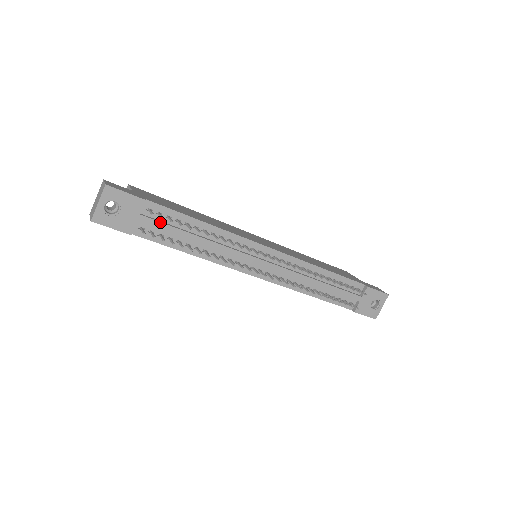
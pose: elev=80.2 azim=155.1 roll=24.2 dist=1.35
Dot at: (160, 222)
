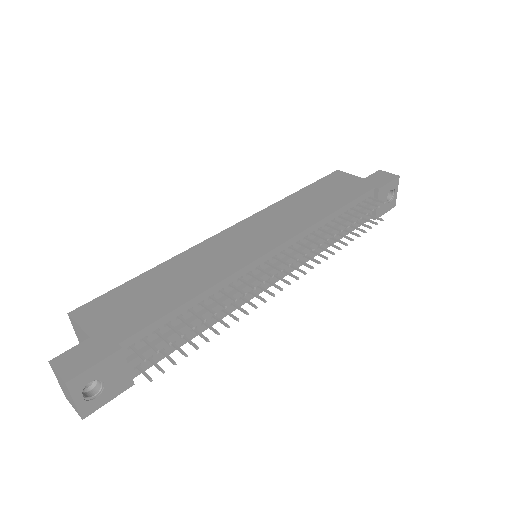
Dot at: occluded
